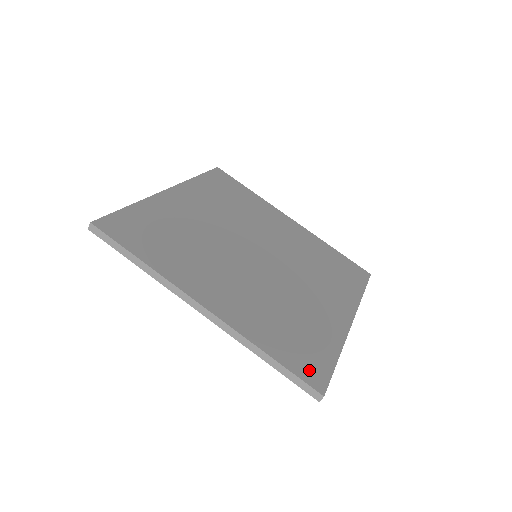
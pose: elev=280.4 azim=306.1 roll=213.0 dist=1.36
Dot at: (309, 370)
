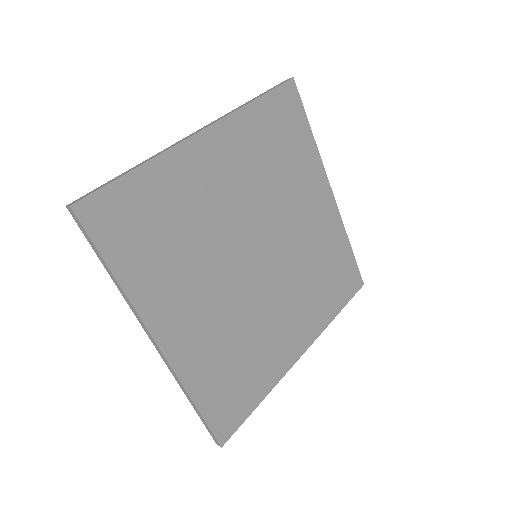
Dot at: (225, 419)
